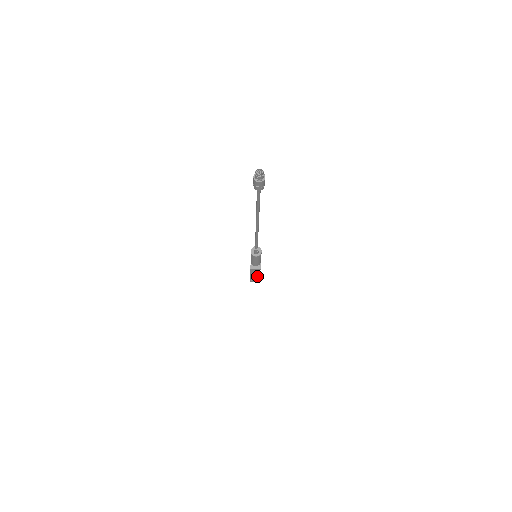
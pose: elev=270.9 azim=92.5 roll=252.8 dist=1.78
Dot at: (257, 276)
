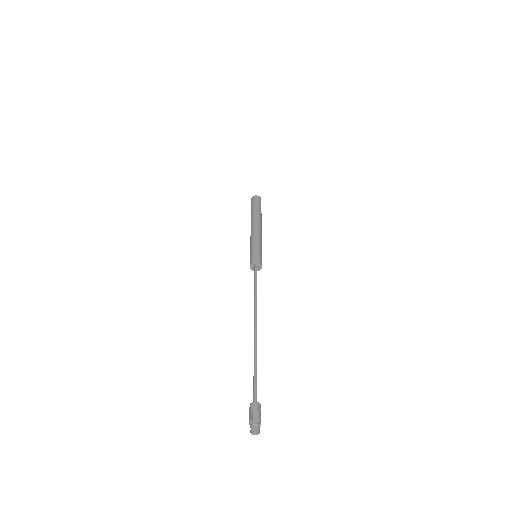
Dot at: occluded
